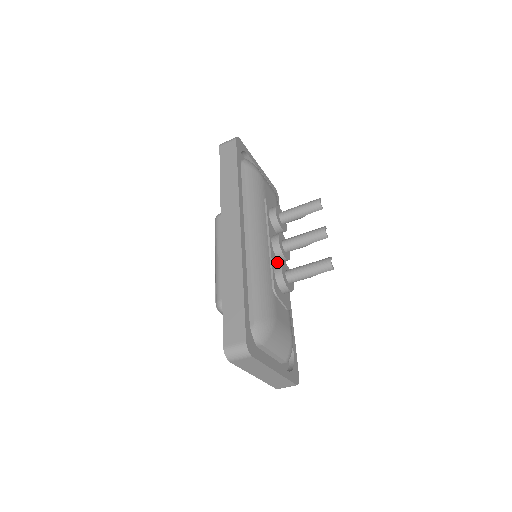
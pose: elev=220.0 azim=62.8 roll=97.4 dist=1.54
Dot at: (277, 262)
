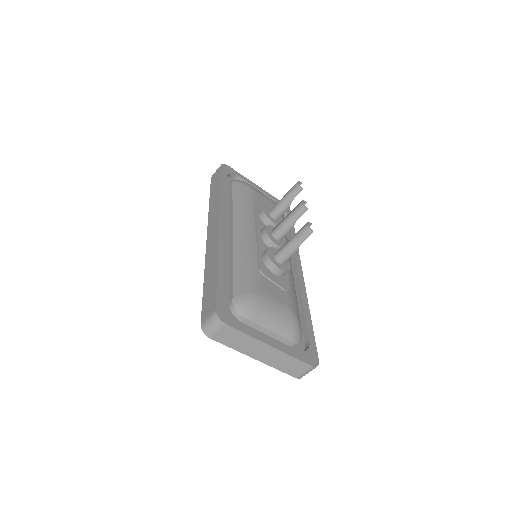
Dot at: occluded
